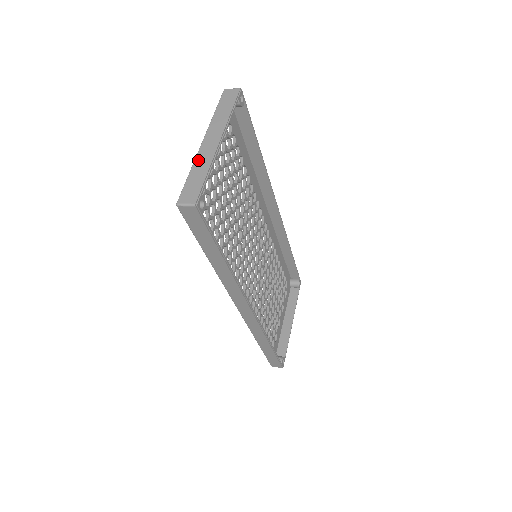
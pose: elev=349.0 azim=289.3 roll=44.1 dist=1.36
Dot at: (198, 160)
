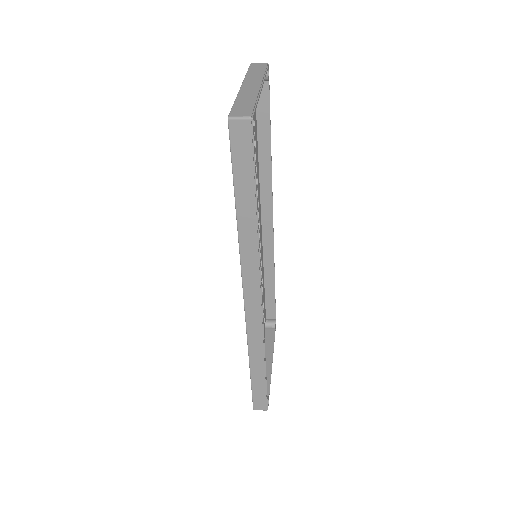
Dot at: (242, 95)
